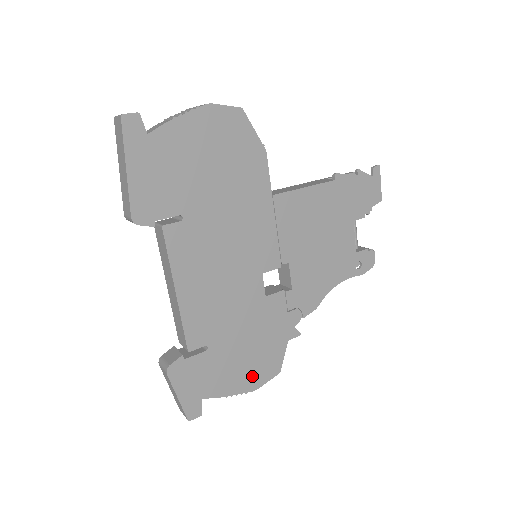
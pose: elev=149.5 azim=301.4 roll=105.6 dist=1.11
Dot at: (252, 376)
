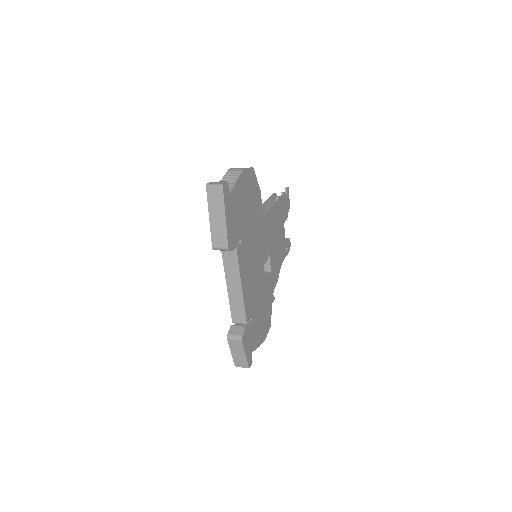
Dot at: (264, 331)
